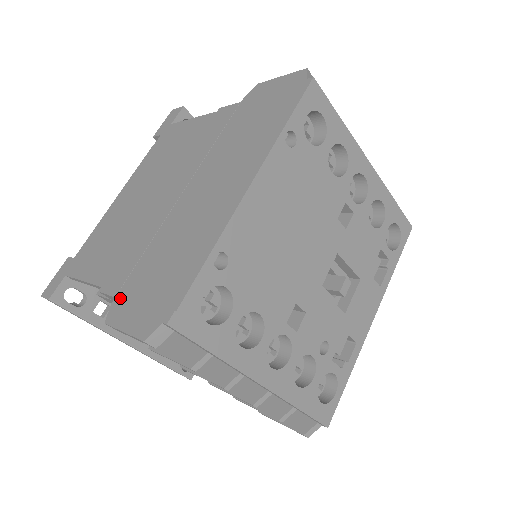
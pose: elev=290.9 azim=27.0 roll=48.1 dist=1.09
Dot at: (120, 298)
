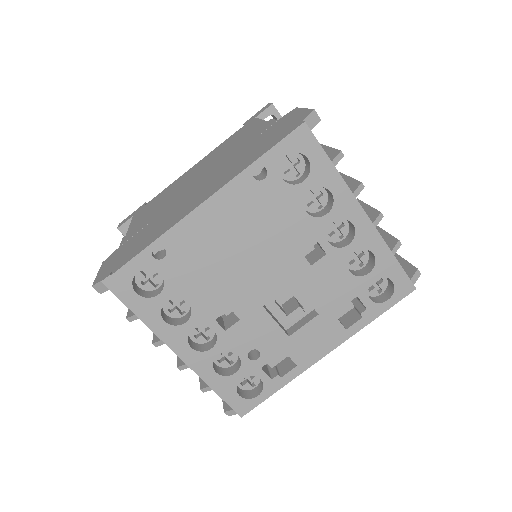
Dot at: (118, 249)
